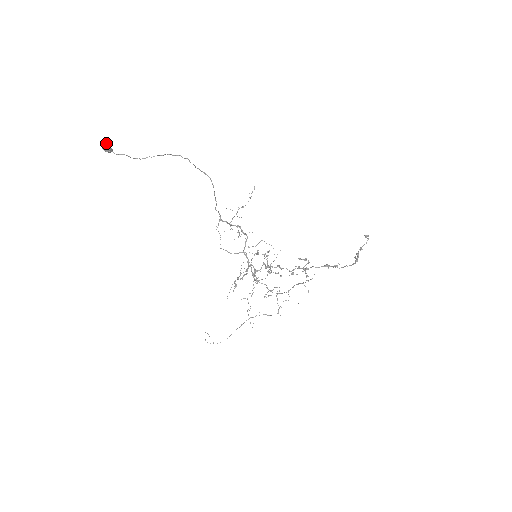
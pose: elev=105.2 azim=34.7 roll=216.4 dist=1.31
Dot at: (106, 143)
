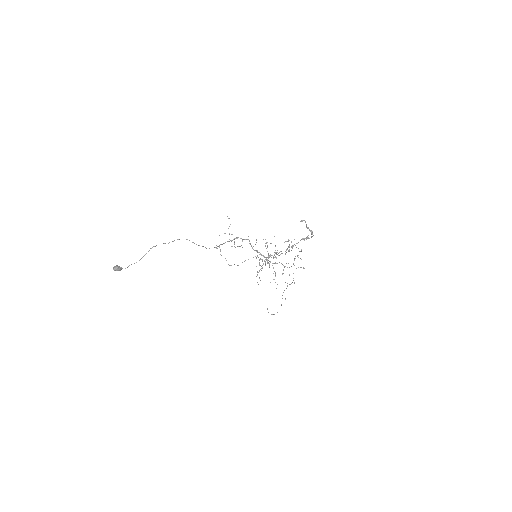
Dot at: (116, 268)
